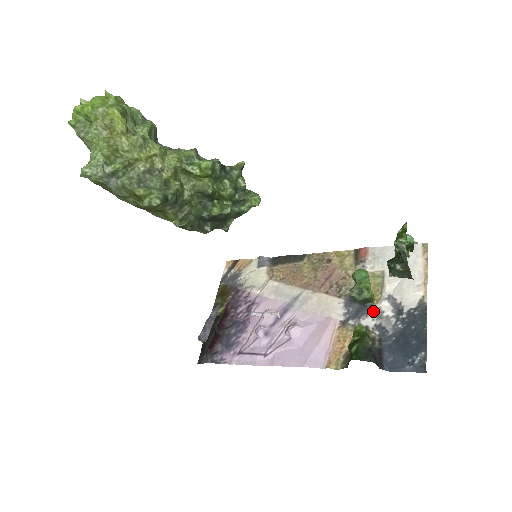
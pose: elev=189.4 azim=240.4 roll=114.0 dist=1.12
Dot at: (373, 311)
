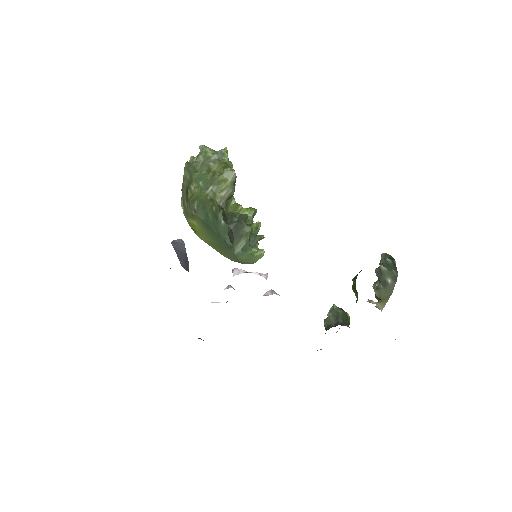
Dot at: occluded
